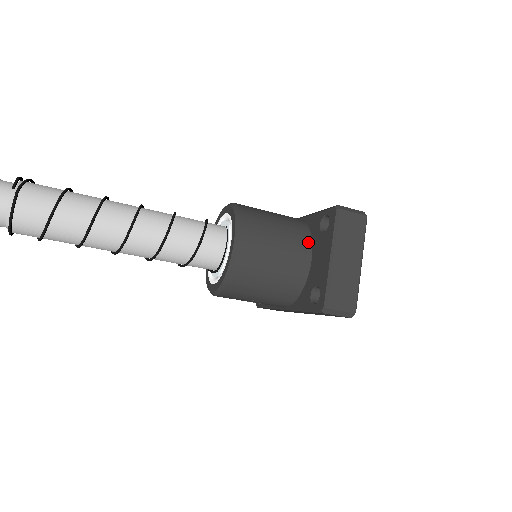
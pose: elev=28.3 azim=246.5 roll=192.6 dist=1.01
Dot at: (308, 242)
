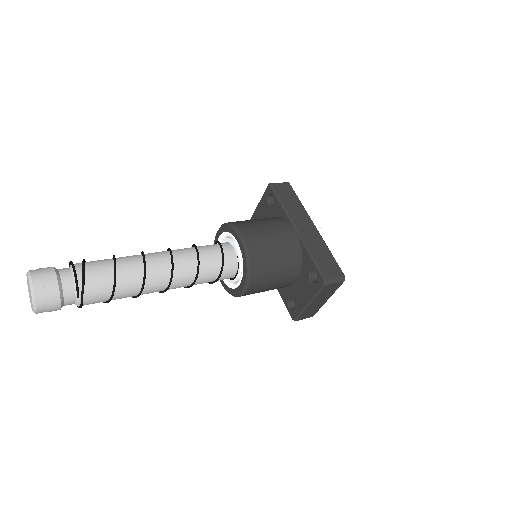
Dot at: (297, 272)
